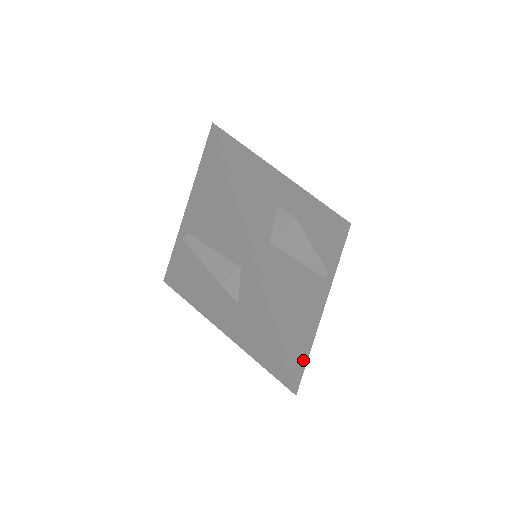
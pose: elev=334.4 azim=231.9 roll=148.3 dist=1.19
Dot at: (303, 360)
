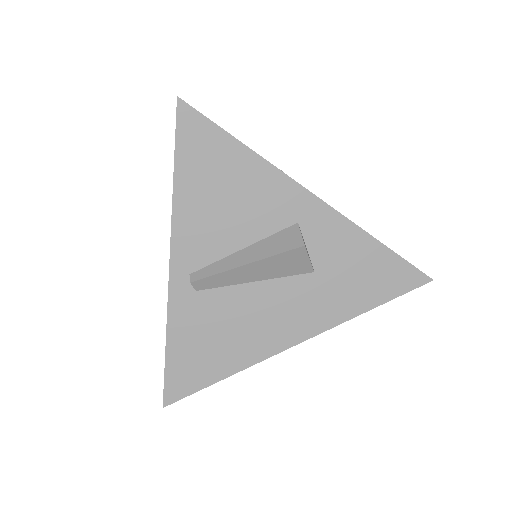
Dot at: occluded
